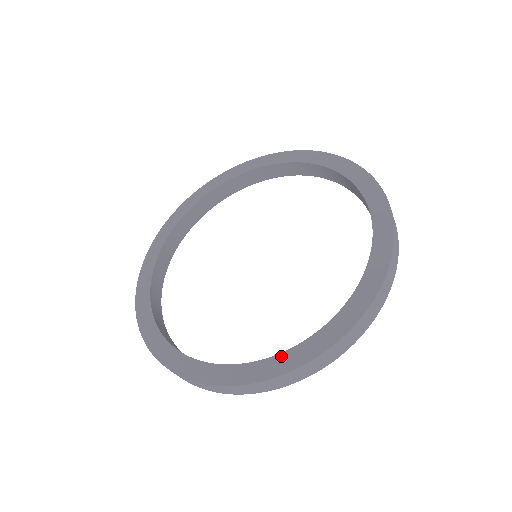
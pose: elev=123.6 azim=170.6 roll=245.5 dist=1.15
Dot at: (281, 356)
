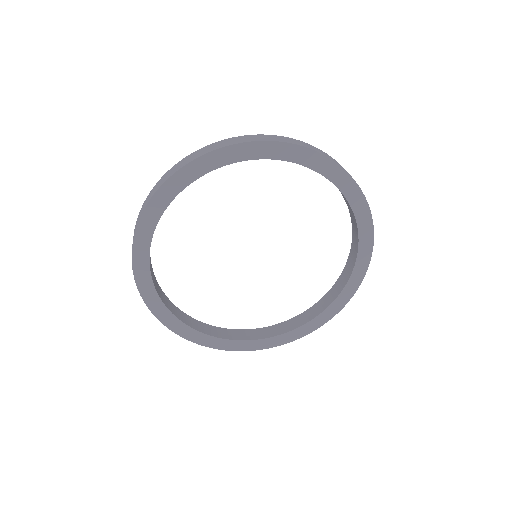
Dot at: (189, 329)
